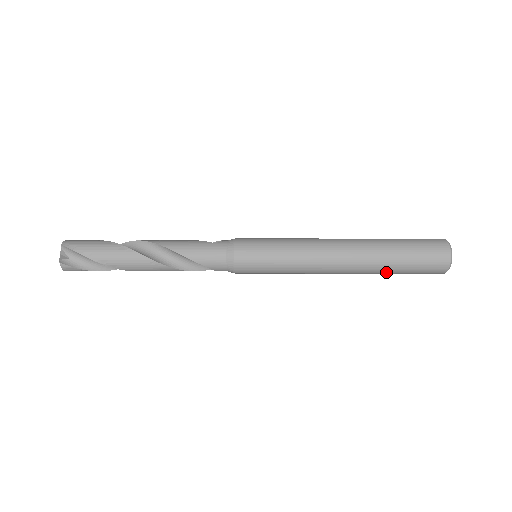
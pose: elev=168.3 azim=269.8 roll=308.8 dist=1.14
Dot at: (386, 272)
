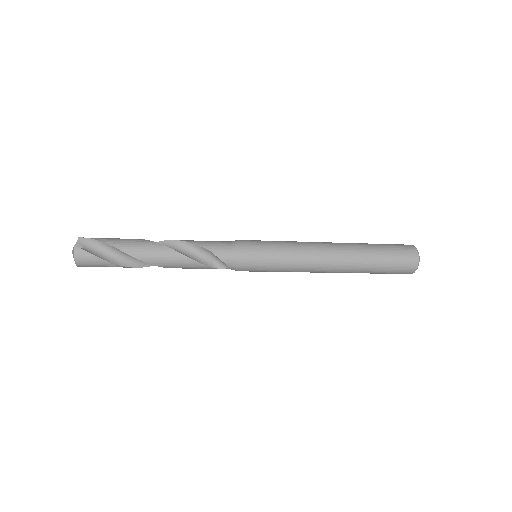
Dot at: (370, 263)
